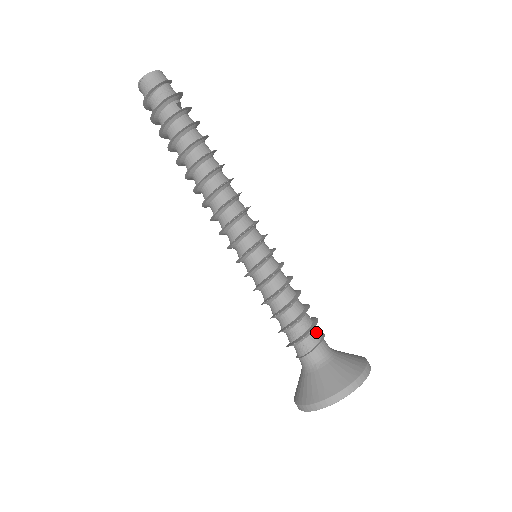
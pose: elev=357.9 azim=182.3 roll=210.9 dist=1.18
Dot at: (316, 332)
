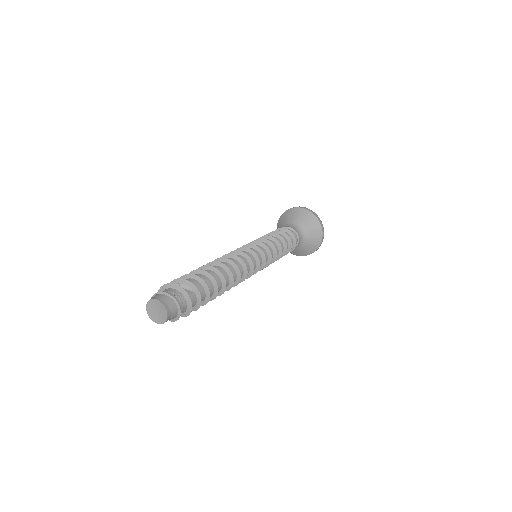
Dot at: occluded
